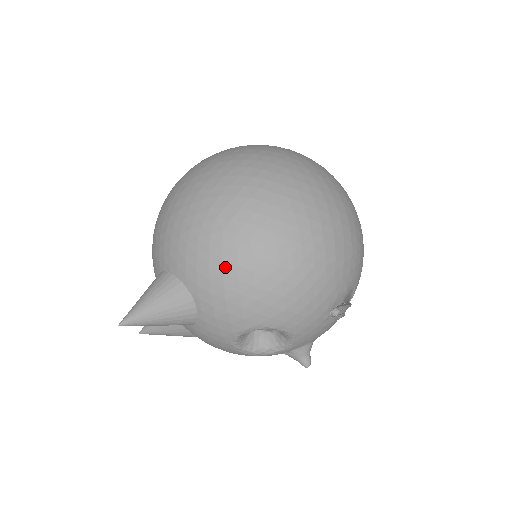
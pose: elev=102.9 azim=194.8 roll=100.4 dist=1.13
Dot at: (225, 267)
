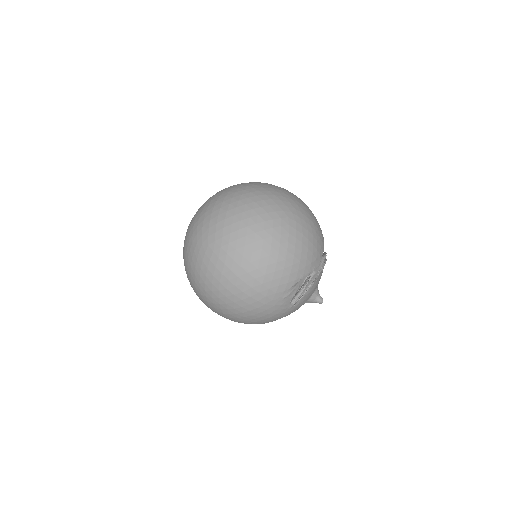
Dot at: occluded
